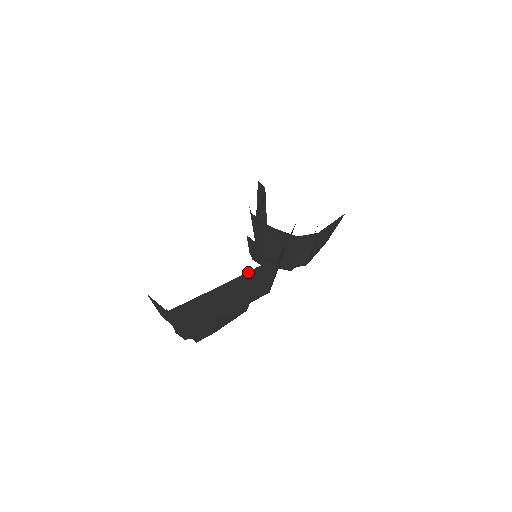
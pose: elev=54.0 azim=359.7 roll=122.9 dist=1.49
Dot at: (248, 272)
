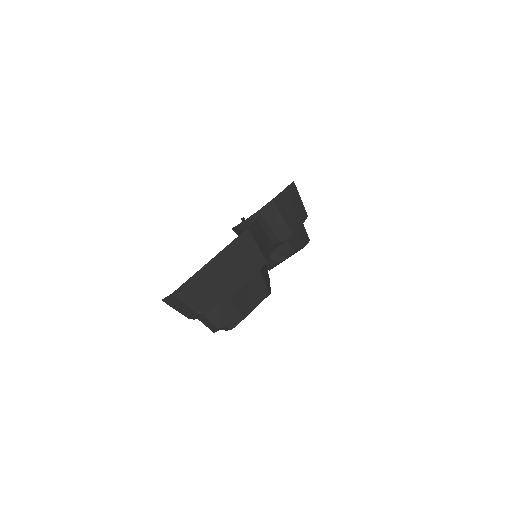
Dot at: (227, 247)
